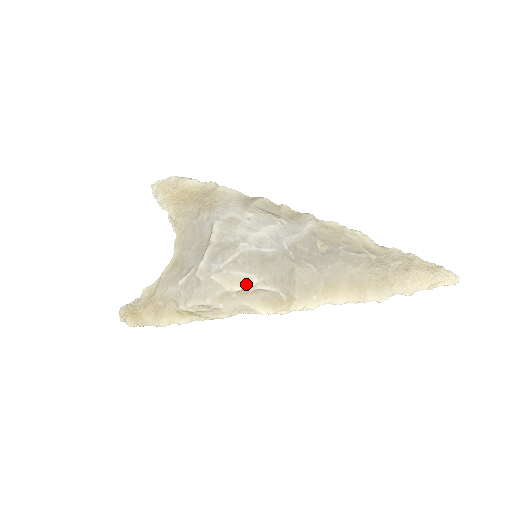
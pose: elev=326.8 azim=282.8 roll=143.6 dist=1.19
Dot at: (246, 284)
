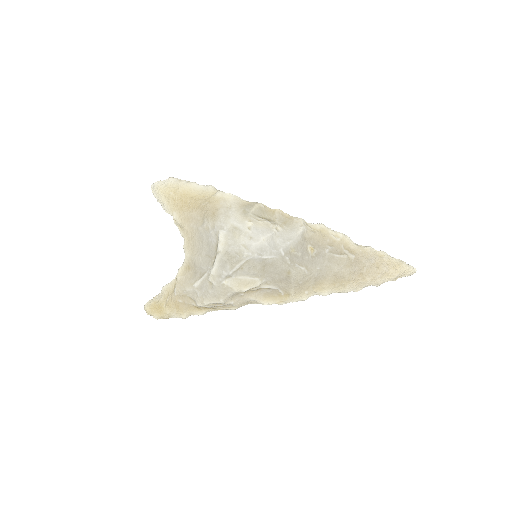
Dot at: (252, 286)
